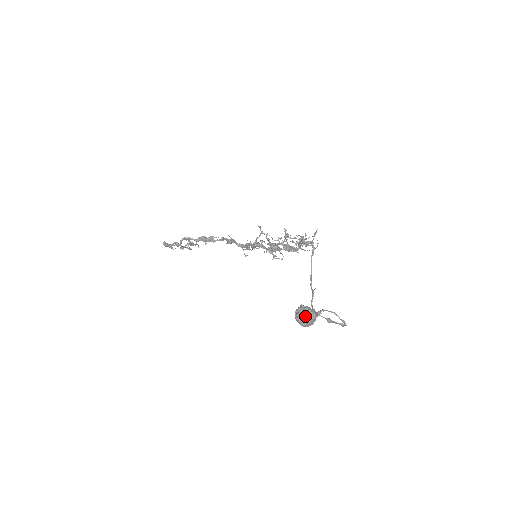
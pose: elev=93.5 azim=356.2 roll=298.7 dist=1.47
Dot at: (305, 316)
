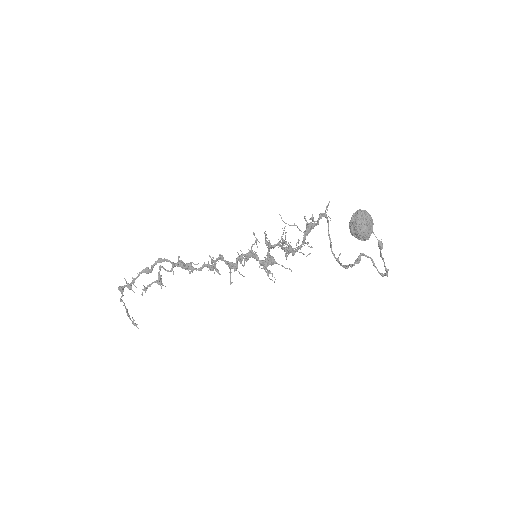
Dot at: (365, 215)
